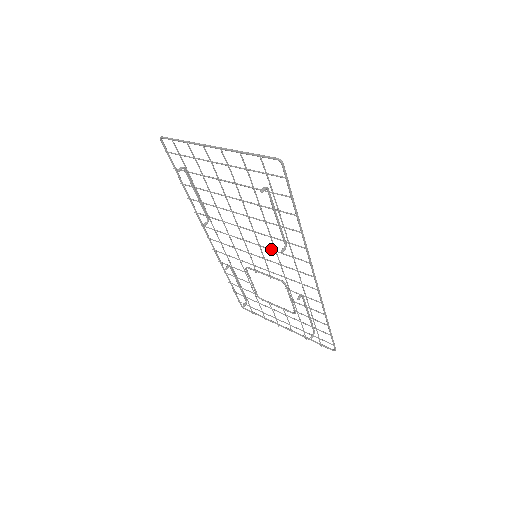
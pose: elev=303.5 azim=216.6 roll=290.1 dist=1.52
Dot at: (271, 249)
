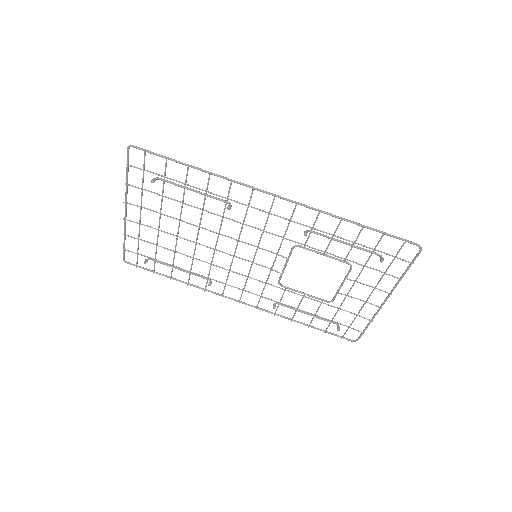
Dot at: (241, 228)
